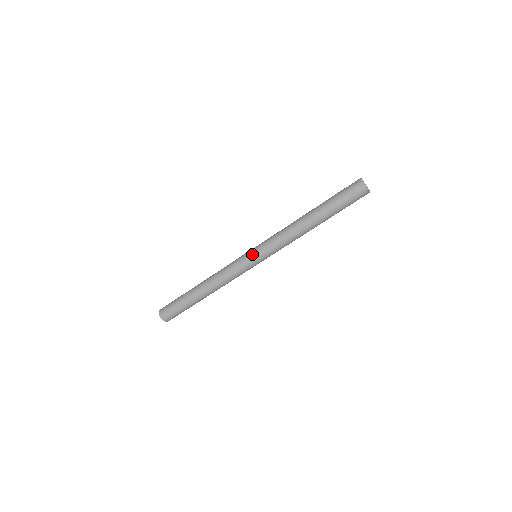
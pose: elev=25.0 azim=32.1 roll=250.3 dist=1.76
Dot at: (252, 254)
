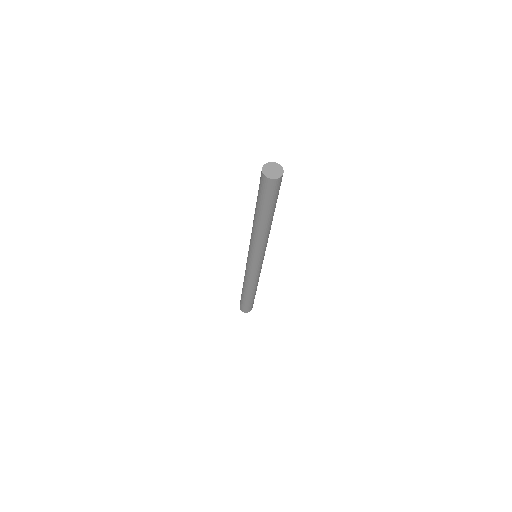
Dot at: (248, 257)
